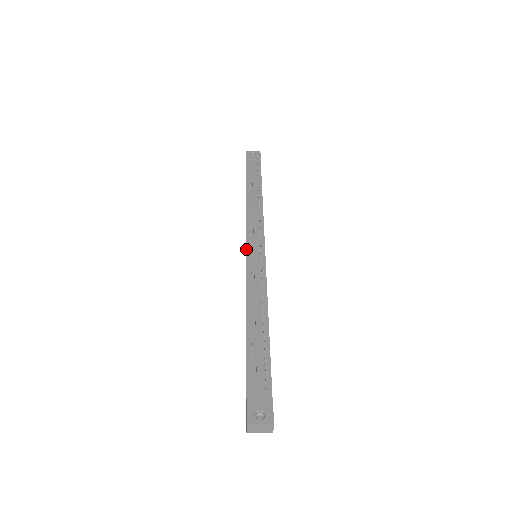
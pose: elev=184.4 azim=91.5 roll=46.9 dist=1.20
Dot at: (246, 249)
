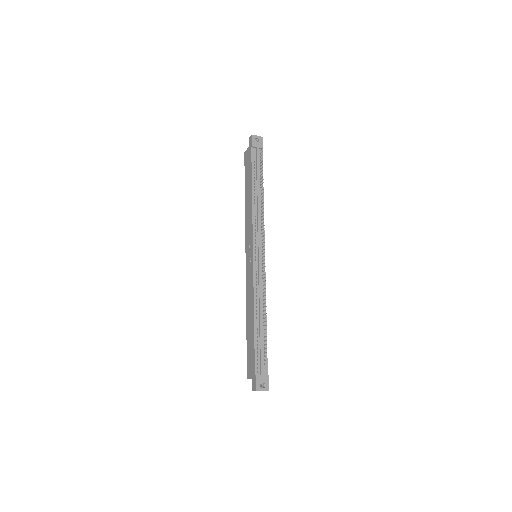
Dot at: (253, 256)
